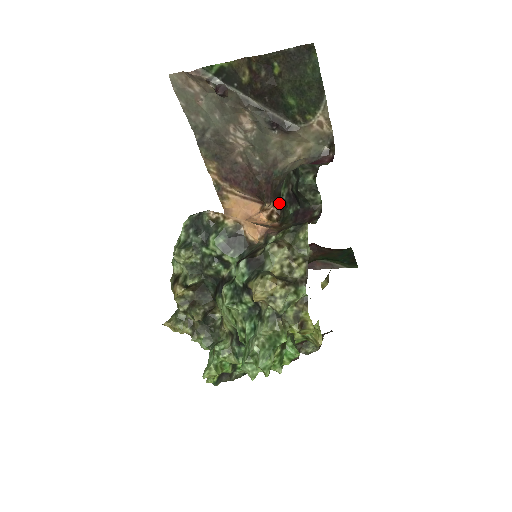
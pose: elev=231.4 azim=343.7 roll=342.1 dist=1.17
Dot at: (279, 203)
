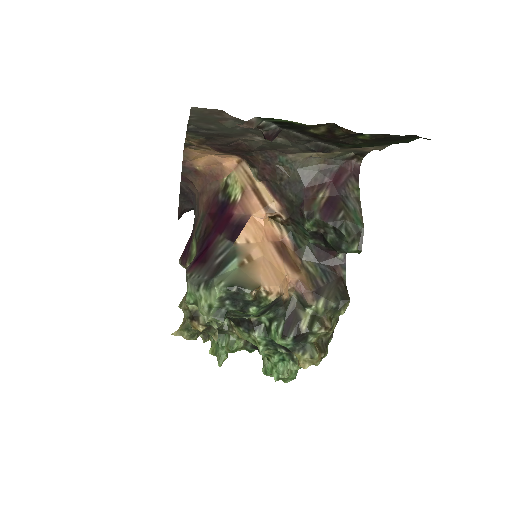
Dot at: (290, 213)
